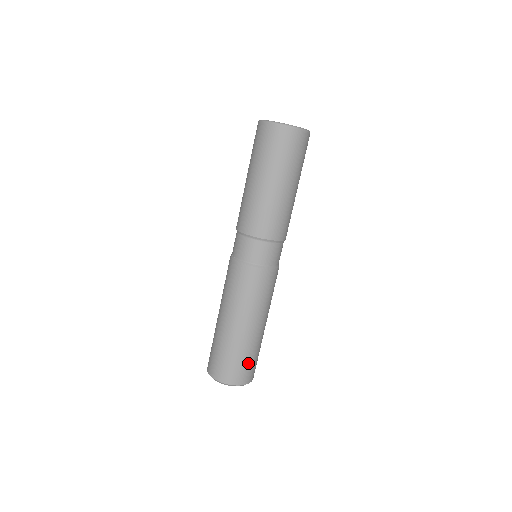
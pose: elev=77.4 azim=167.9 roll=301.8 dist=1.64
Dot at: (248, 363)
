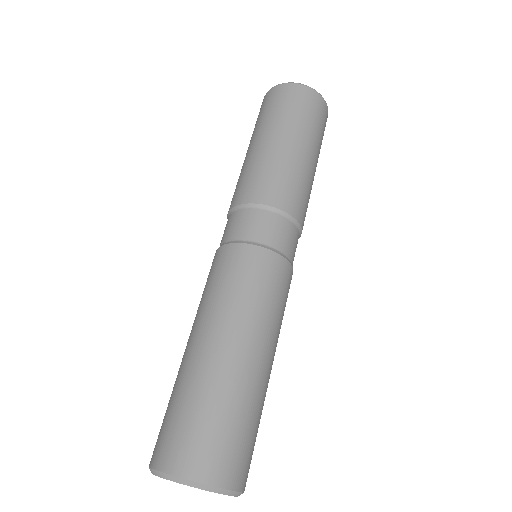
Dot at: (242, 435)
